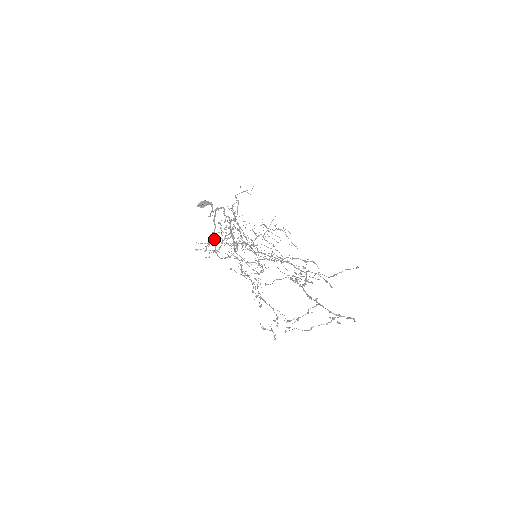
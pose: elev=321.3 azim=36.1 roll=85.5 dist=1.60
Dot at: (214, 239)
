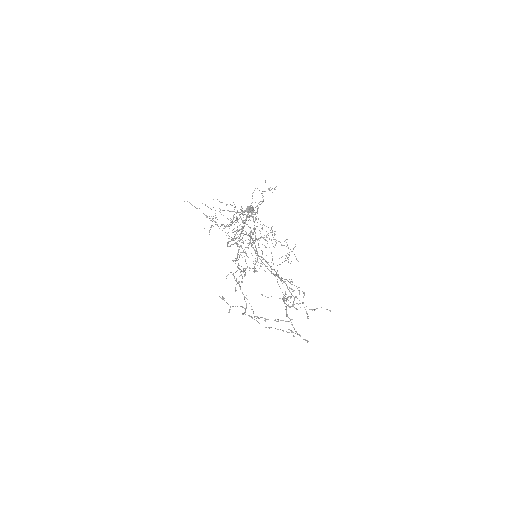
Dot at: occluded
